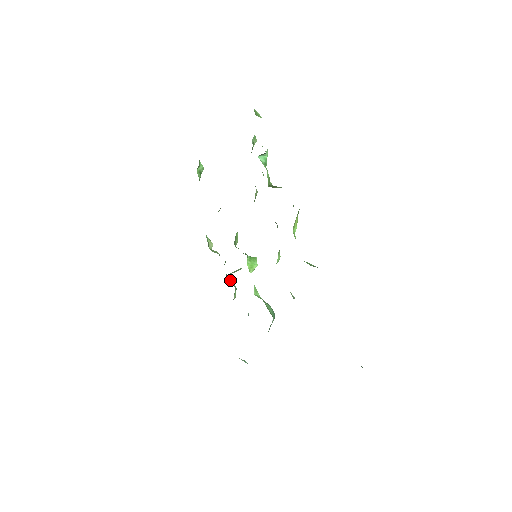
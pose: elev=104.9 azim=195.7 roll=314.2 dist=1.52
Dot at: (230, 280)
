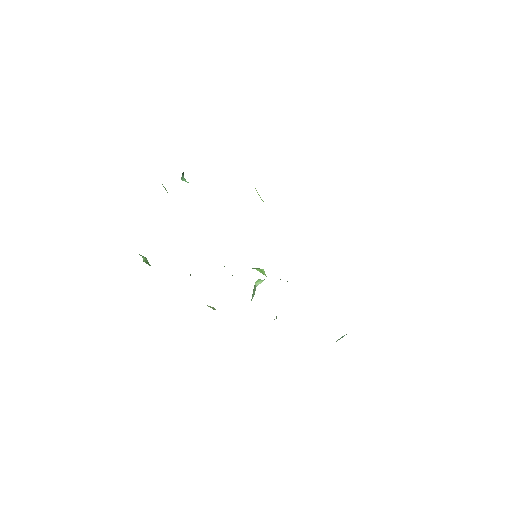
Dot at: occluded
